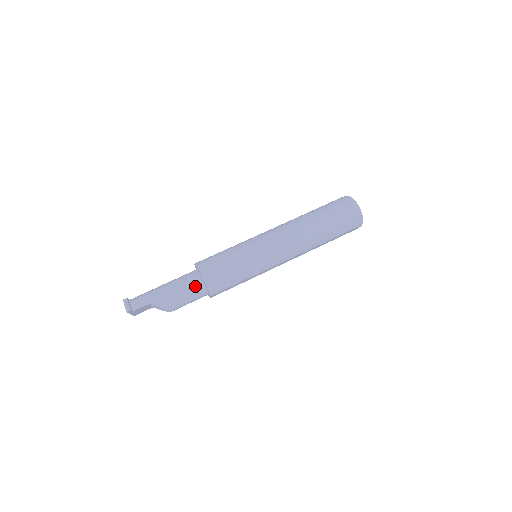
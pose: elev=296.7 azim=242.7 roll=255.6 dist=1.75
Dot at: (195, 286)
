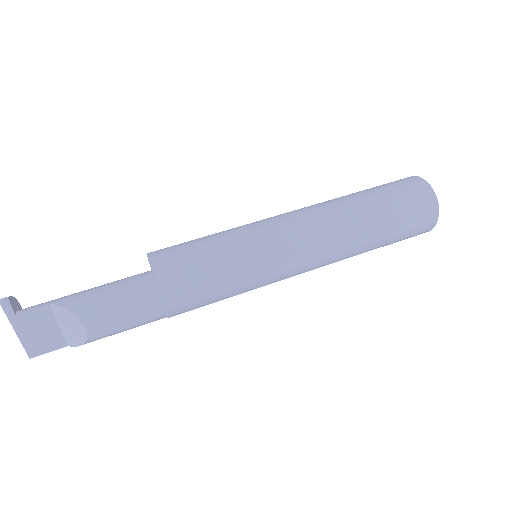
Dot at: (137, 280)
